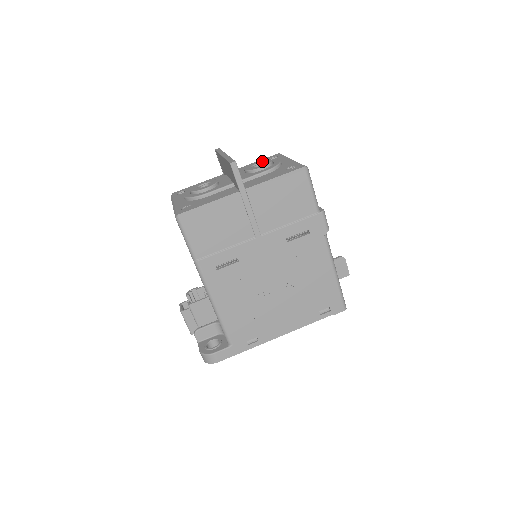
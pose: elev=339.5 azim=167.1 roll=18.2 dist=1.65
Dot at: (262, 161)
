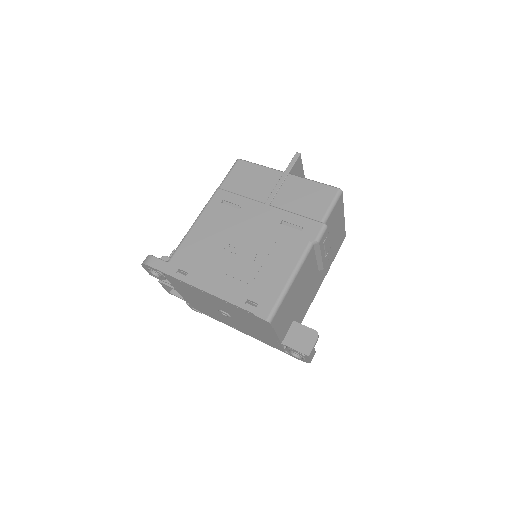
Dot at: occluded
